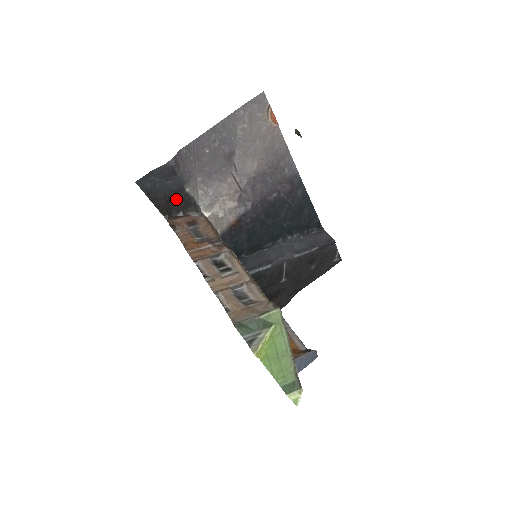
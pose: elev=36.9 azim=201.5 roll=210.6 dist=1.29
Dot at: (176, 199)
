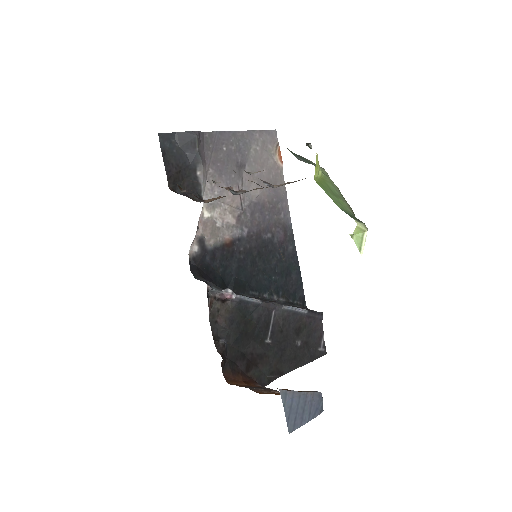
Dot at: (185, 177)
